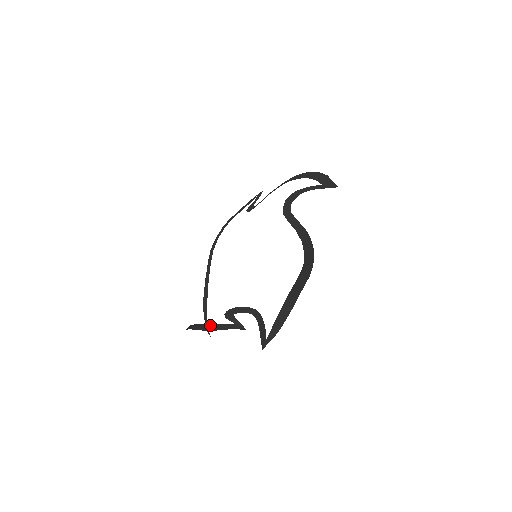
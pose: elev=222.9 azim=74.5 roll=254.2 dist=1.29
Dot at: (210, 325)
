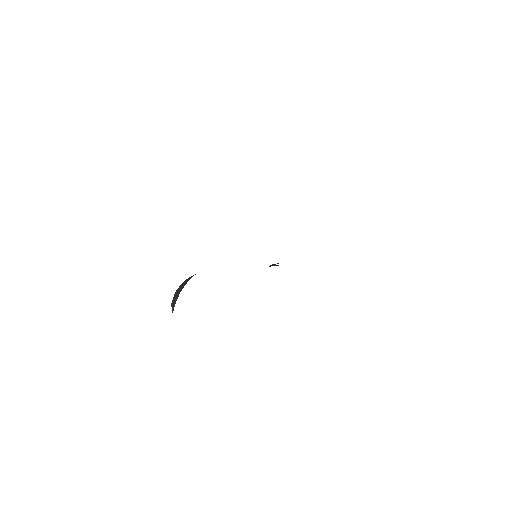
Dot at: occluded
